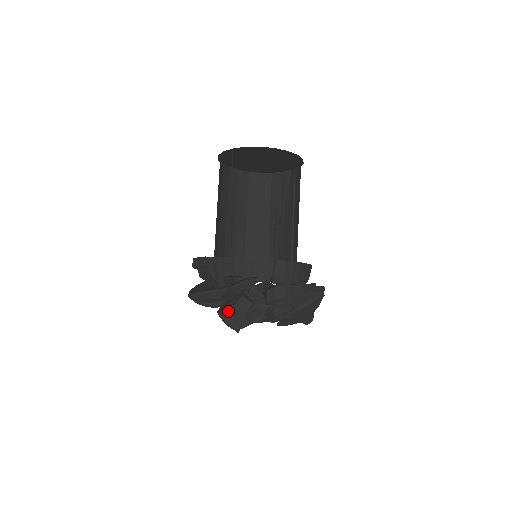
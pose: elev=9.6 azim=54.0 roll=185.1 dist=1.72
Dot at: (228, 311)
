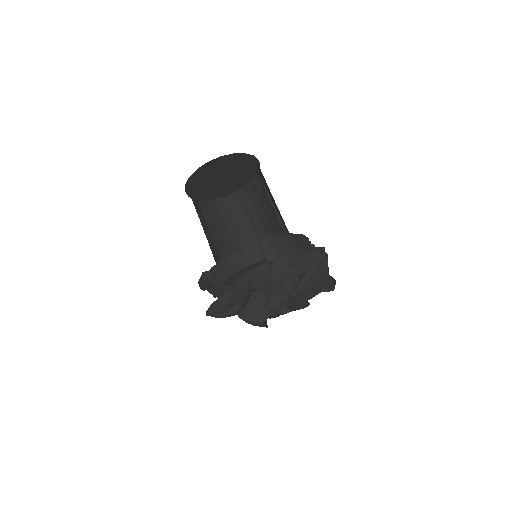
Dot at: (244, 310)
